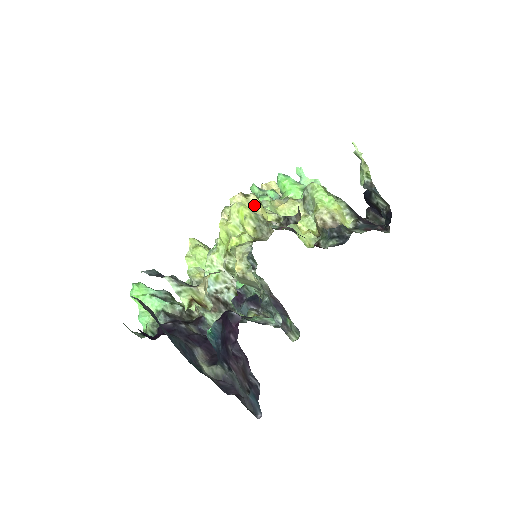
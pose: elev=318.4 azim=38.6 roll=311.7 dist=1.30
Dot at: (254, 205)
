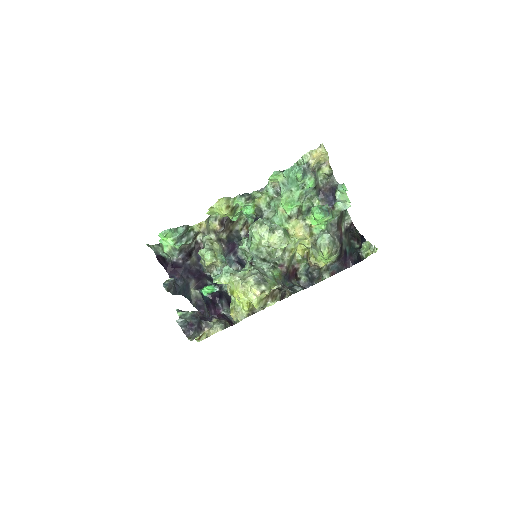
Dot at: (265, 294)
